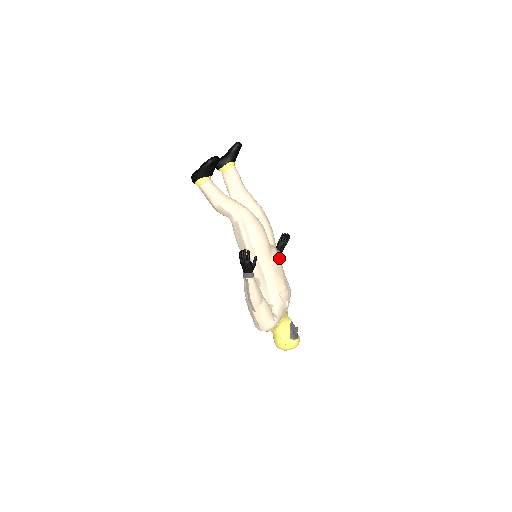
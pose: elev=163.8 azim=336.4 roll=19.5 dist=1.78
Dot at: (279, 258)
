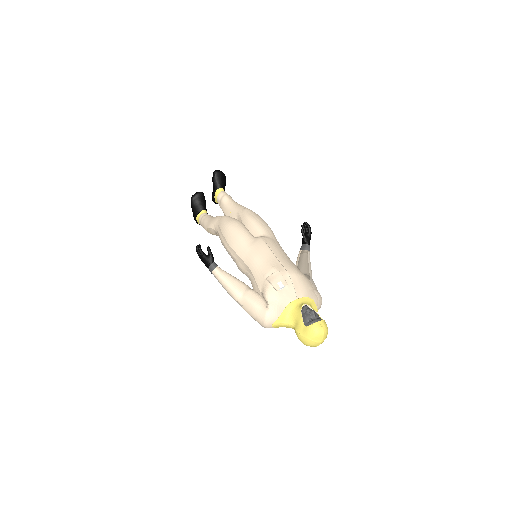
Dot at: (267, 244)
